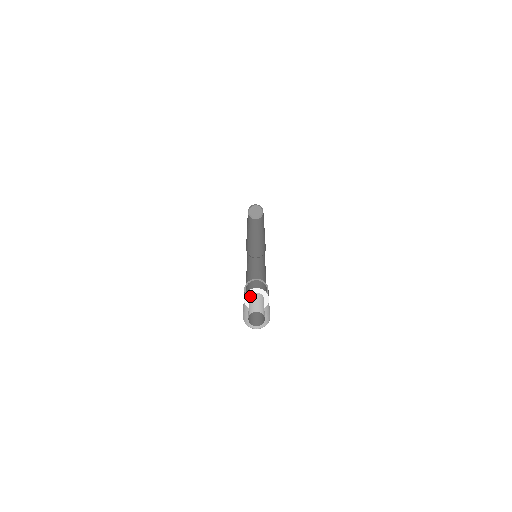
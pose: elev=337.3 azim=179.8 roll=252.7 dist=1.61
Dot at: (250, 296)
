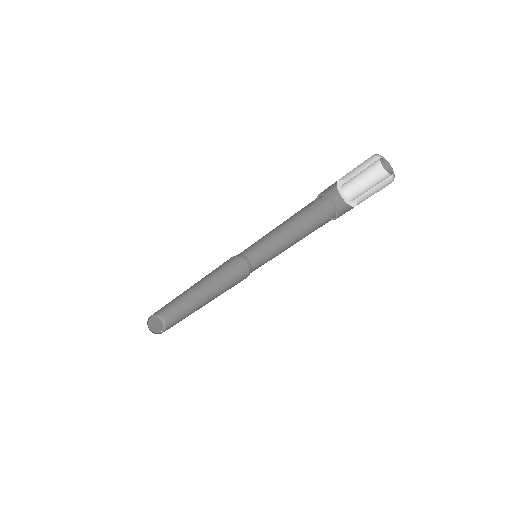
Dot at: (343, 187)
